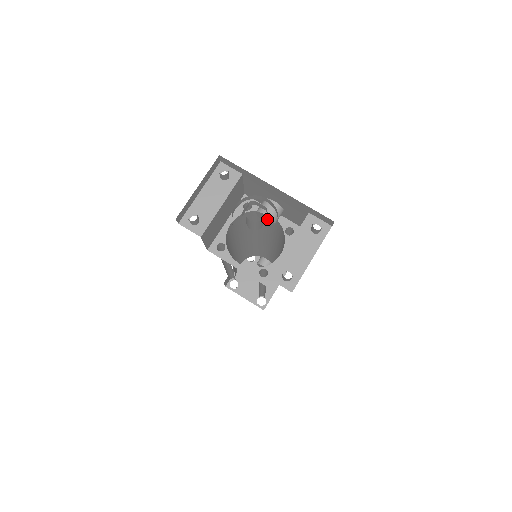
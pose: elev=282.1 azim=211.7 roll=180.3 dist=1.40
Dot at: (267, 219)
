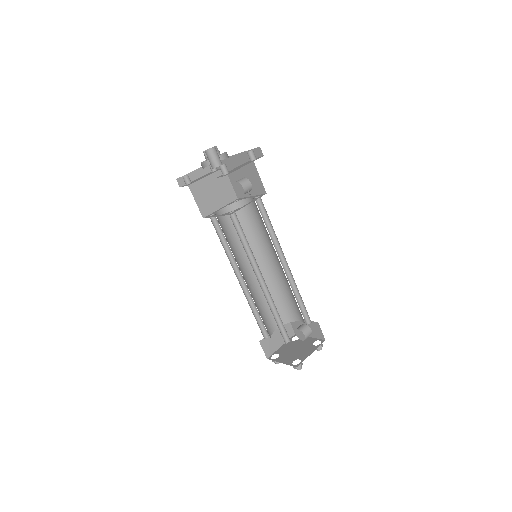
Dot at: (239, 188)
